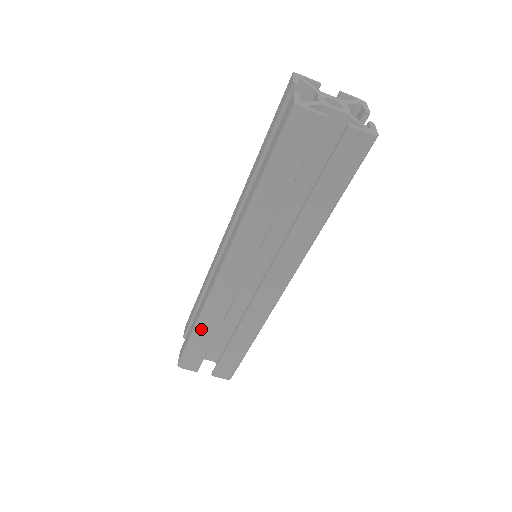
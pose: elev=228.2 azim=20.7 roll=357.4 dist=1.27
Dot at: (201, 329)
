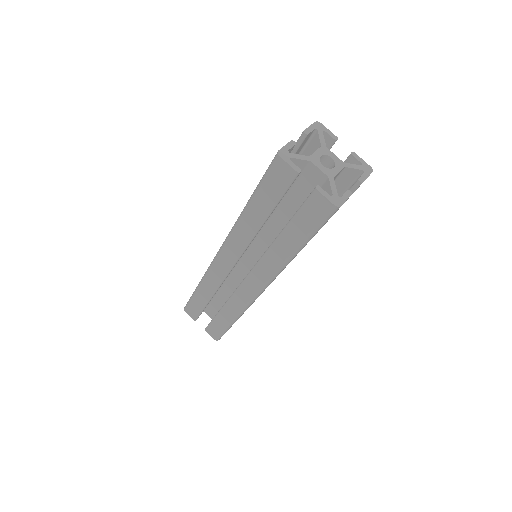
Dot at: (200, 290)
